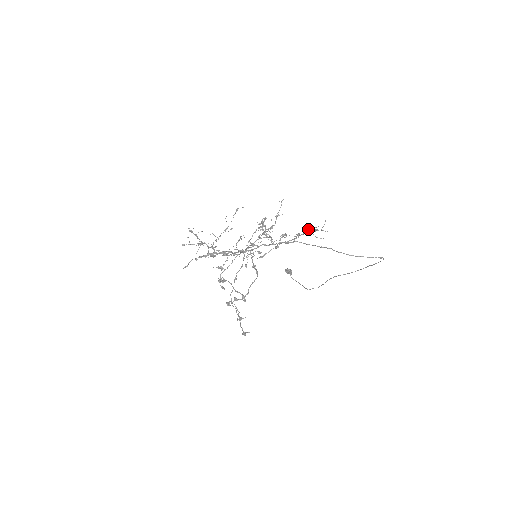
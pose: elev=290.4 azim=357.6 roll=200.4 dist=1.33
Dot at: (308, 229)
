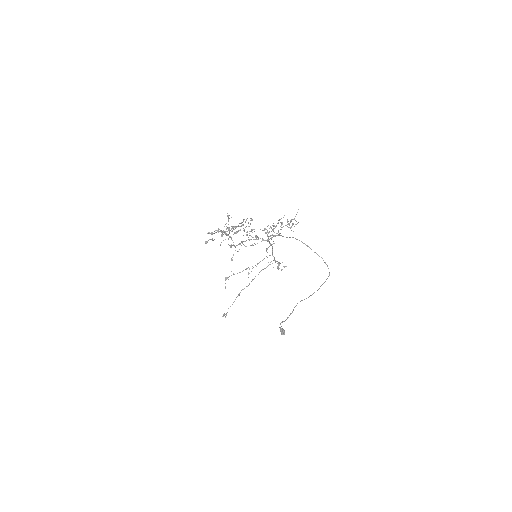
Dot at: occluded
